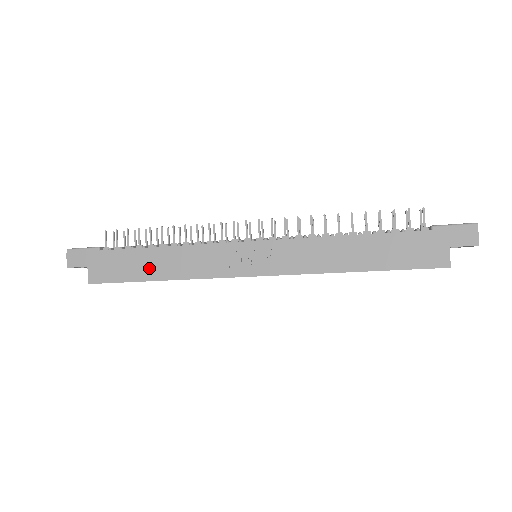
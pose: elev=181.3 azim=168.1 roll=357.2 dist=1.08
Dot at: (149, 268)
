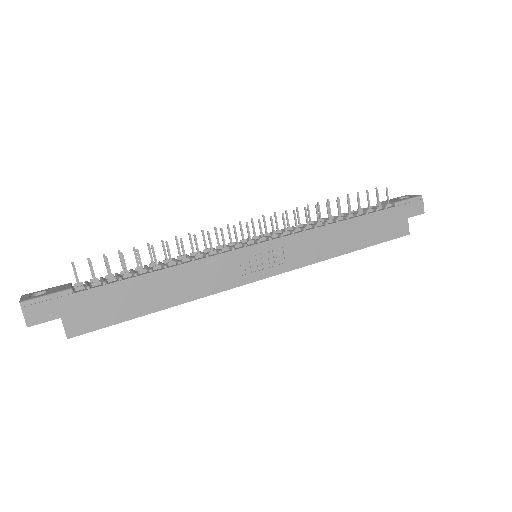
Dot at: (150, 298)
